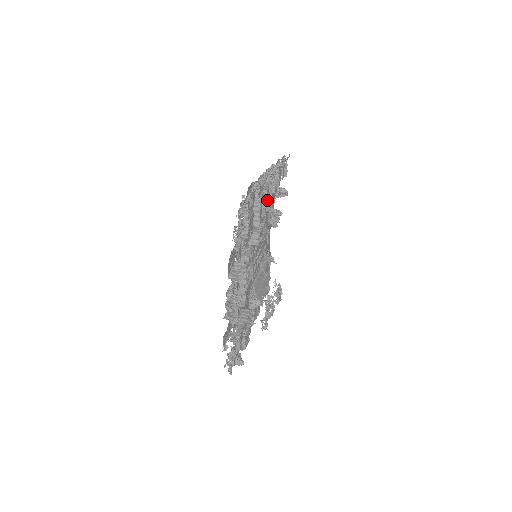
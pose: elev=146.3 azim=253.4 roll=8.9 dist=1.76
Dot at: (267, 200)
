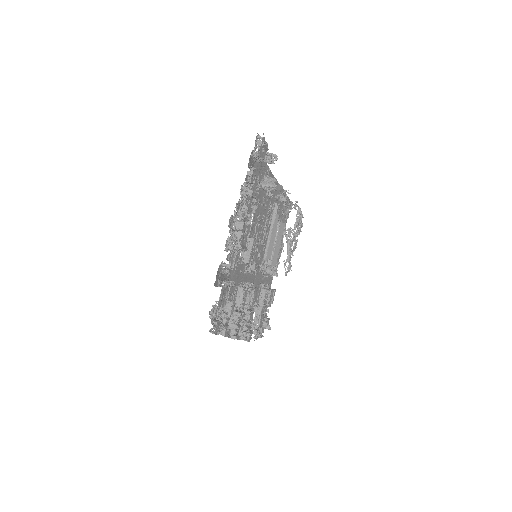
Dot at: (247, 229)
